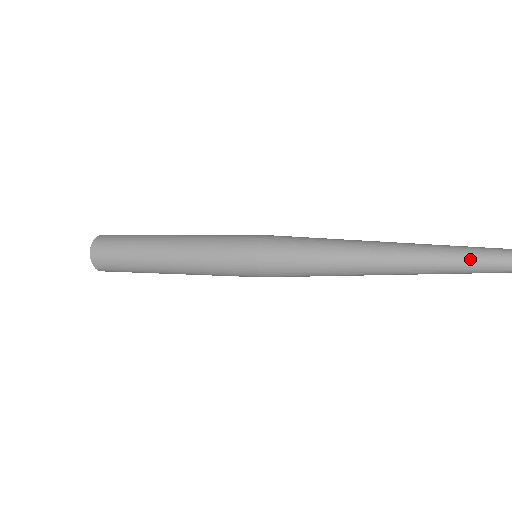
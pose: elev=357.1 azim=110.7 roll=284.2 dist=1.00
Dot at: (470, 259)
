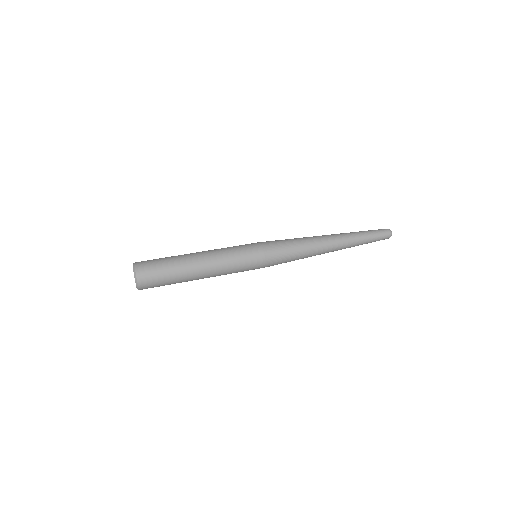
Dot at: (366, 238)
